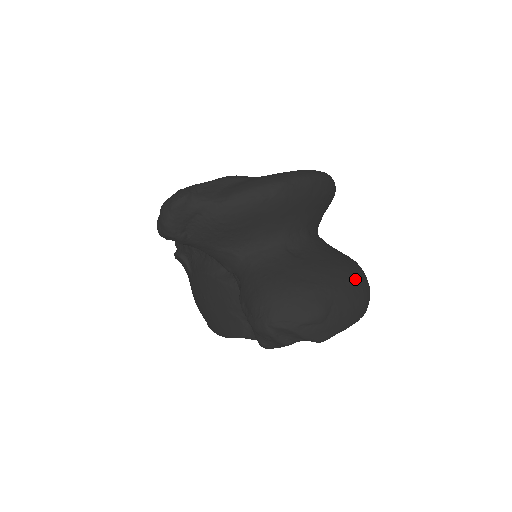
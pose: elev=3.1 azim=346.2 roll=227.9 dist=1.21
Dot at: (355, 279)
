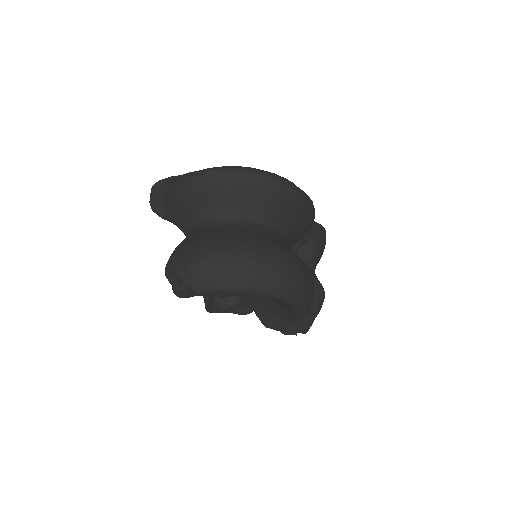
Dot at: (249, 251)
